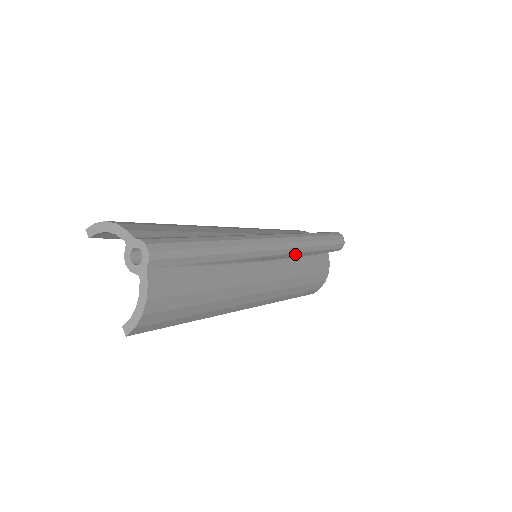
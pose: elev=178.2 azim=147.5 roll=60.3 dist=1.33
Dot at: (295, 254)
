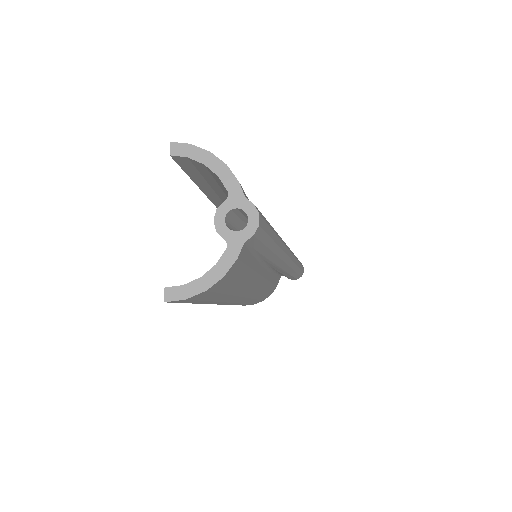
Dot at: (284, 272)
